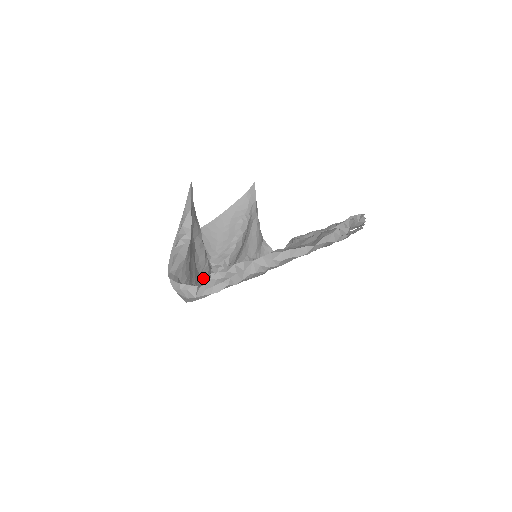
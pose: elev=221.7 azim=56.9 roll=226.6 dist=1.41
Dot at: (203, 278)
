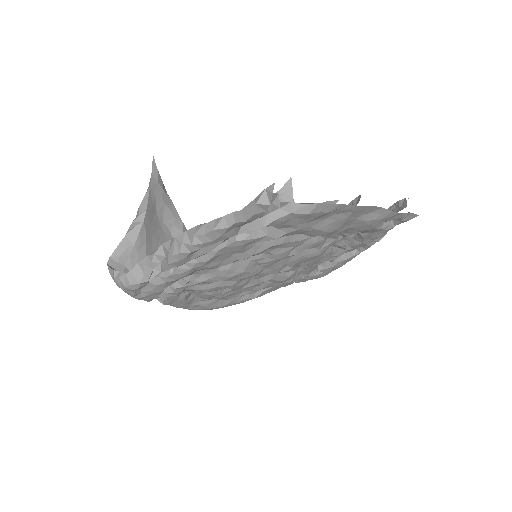
Dot at: occluded
